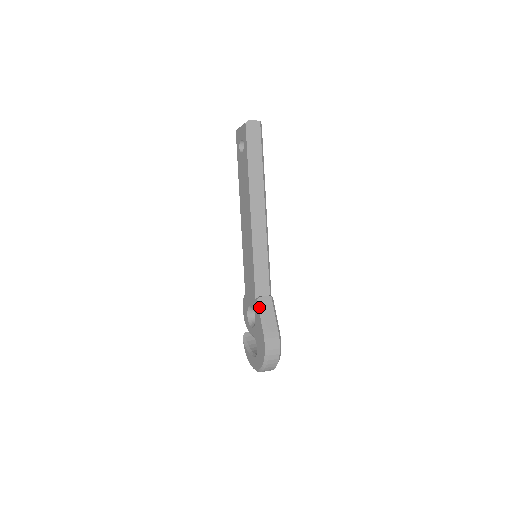
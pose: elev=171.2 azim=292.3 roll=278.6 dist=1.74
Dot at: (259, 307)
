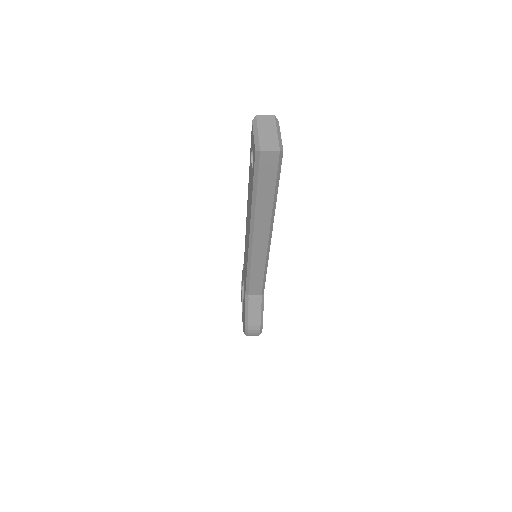
Dot at: (246, 305)
